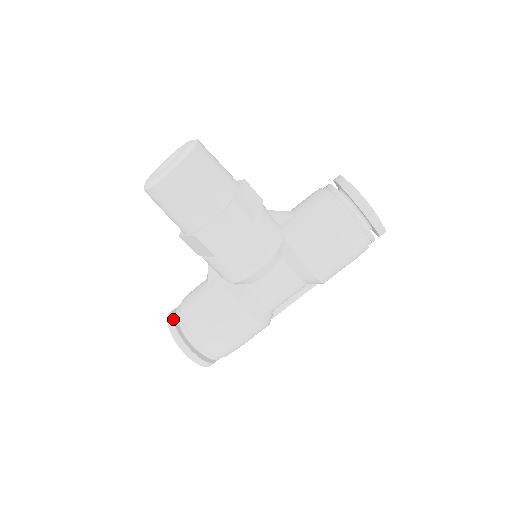
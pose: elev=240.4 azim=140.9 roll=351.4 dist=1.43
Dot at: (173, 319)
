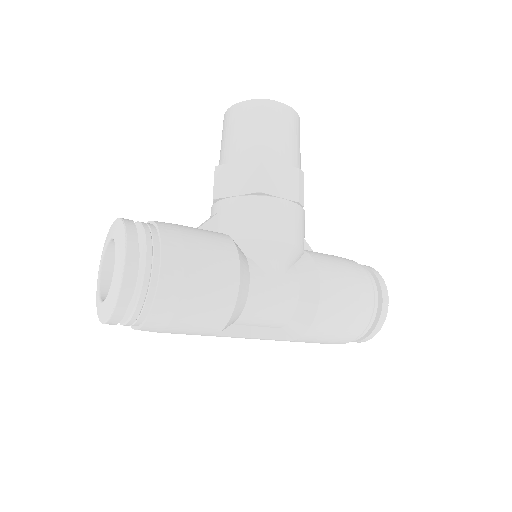
Dot at: (131, 220)
